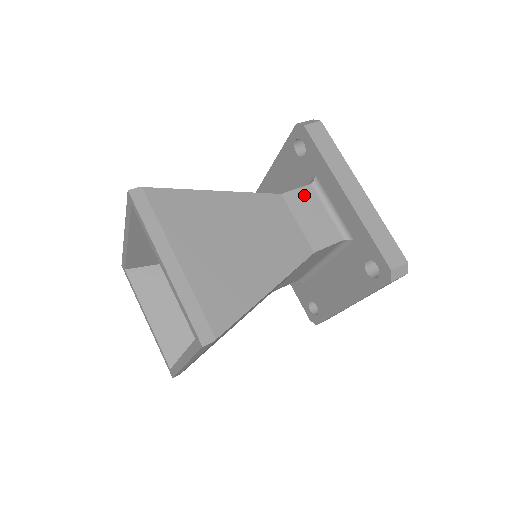
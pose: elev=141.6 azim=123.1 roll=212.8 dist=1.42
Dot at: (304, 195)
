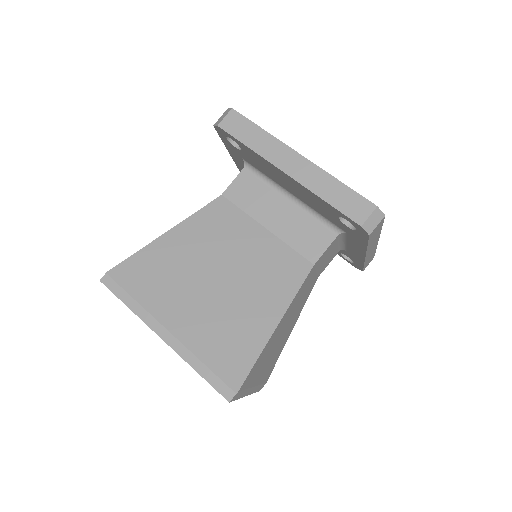
Dot at: (329, 249)
